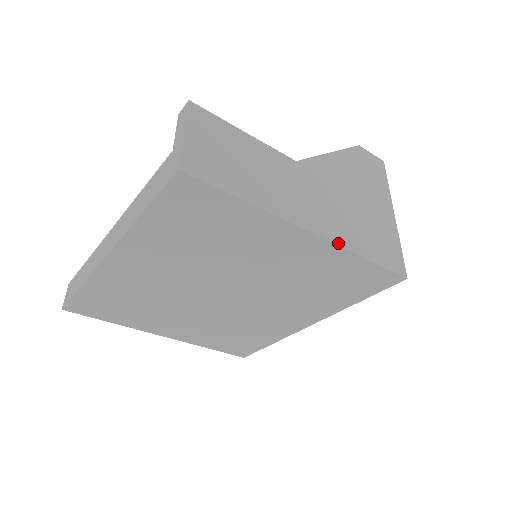
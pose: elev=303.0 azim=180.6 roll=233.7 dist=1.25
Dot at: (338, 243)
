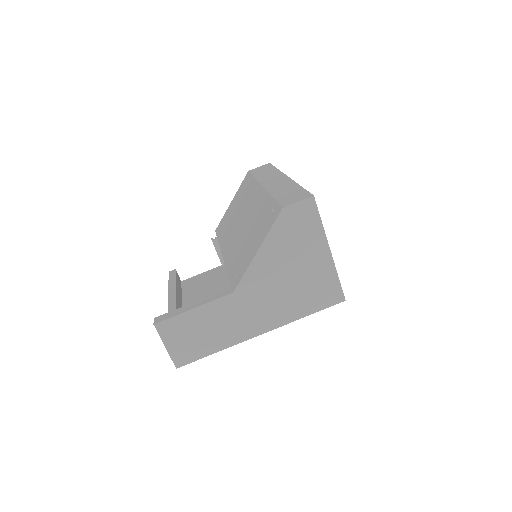
Dot at: (282, 324)
